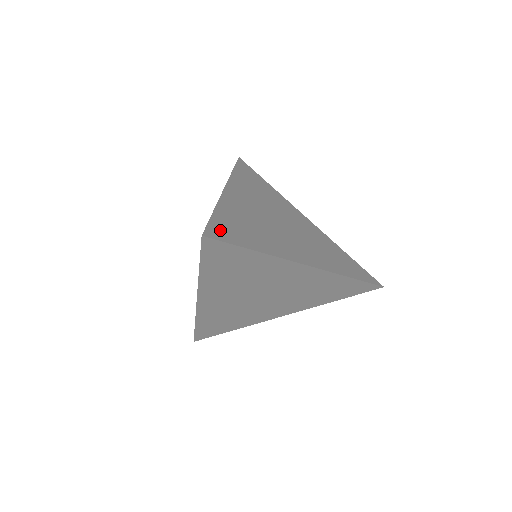
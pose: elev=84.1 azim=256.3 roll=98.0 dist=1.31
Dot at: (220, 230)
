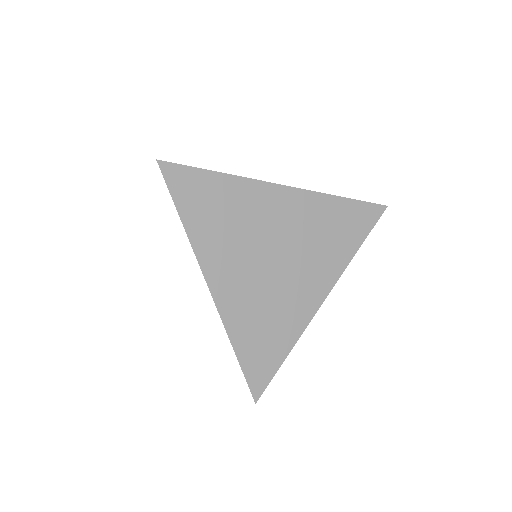
Dot at: occluded
